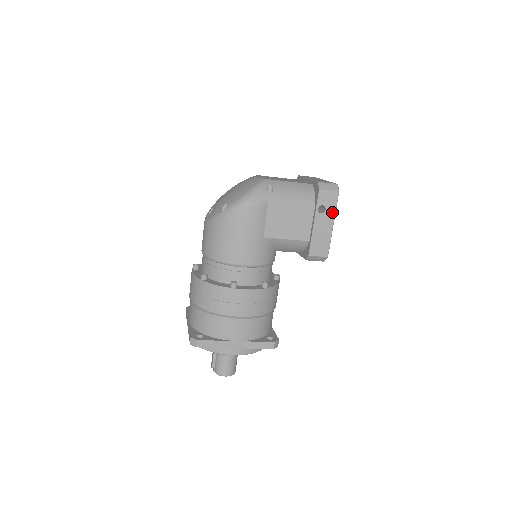
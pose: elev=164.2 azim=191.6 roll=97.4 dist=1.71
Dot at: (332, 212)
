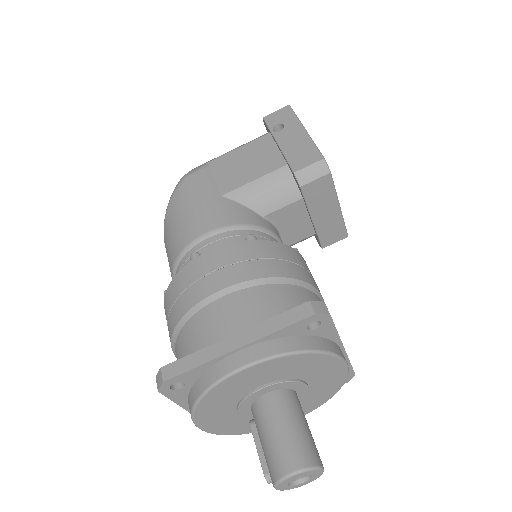
Dot at: (294, 122)
